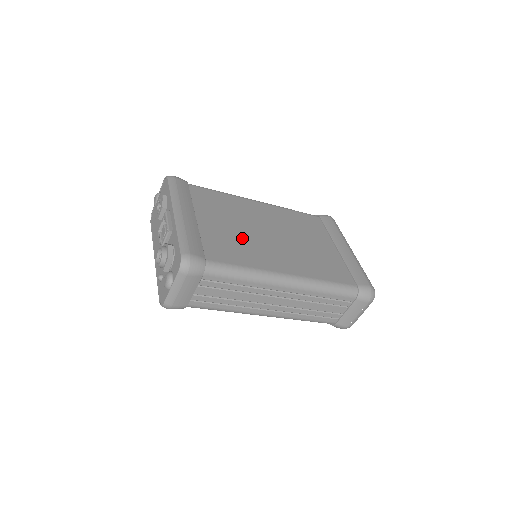
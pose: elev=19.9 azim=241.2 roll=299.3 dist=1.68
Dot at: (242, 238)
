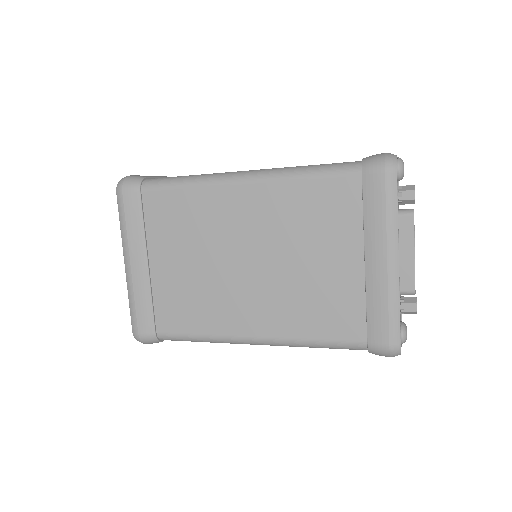
Dot at: (202, 283)
